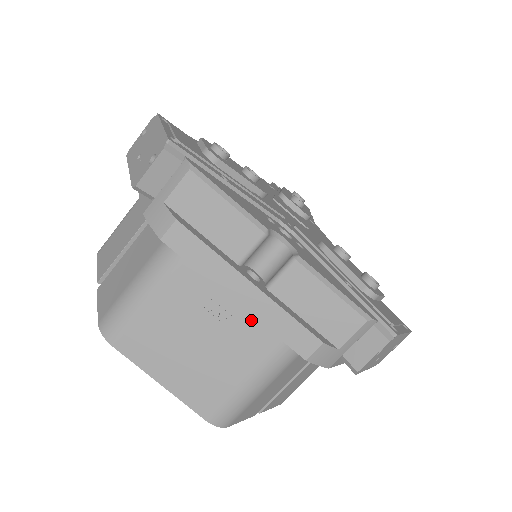
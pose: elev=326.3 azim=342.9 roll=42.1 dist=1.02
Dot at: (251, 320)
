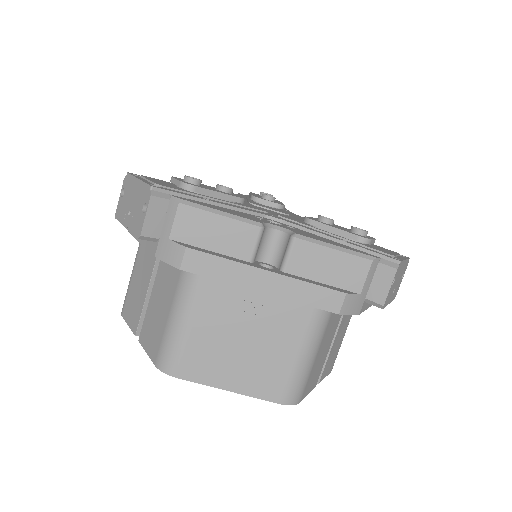
Dot at: (281, 302)
